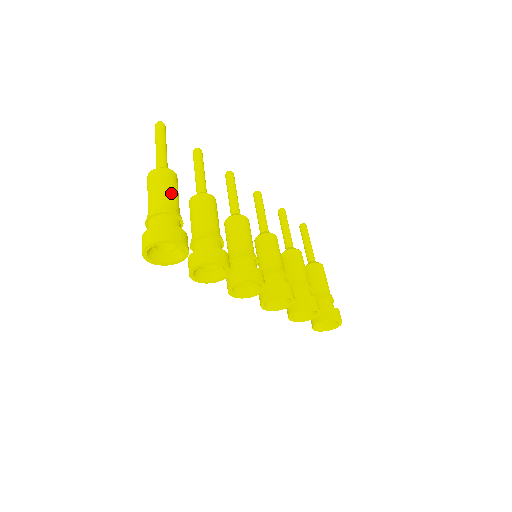
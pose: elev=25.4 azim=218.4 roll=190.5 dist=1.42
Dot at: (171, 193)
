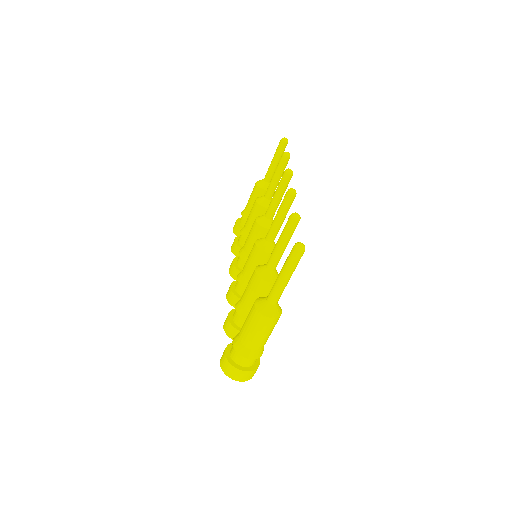
Dot at: occluded
